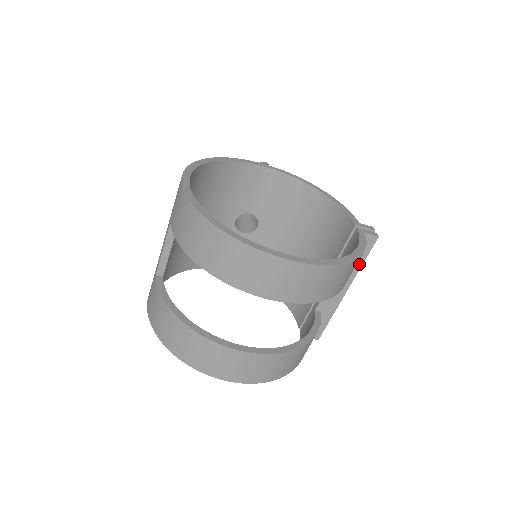
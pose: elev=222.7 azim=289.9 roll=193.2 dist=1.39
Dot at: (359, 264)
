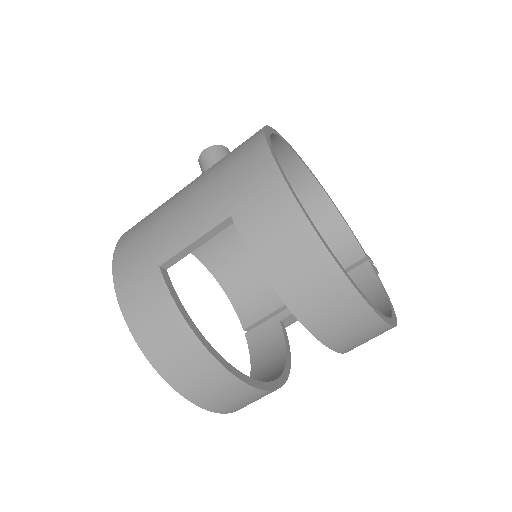
Dot at: occluded
